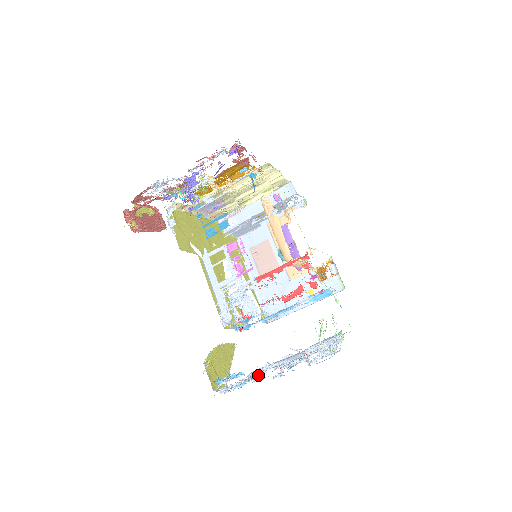
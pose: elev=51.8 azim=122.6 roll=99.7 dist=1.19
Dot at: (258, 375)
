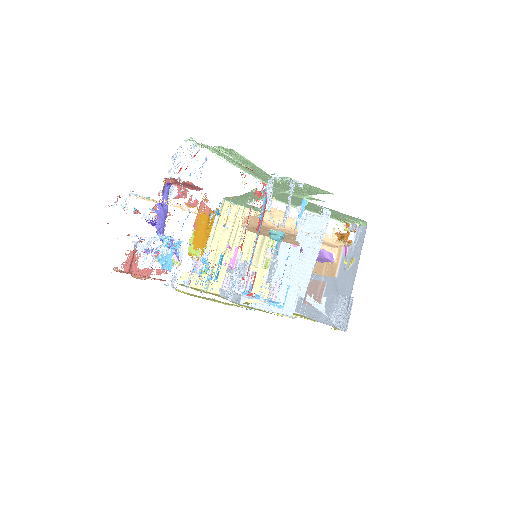
Dot at: occluded
